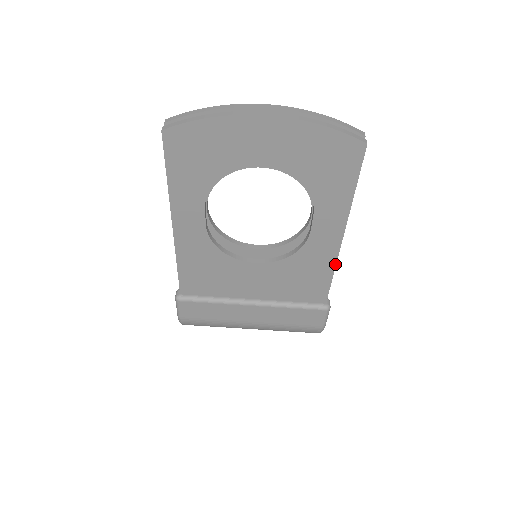
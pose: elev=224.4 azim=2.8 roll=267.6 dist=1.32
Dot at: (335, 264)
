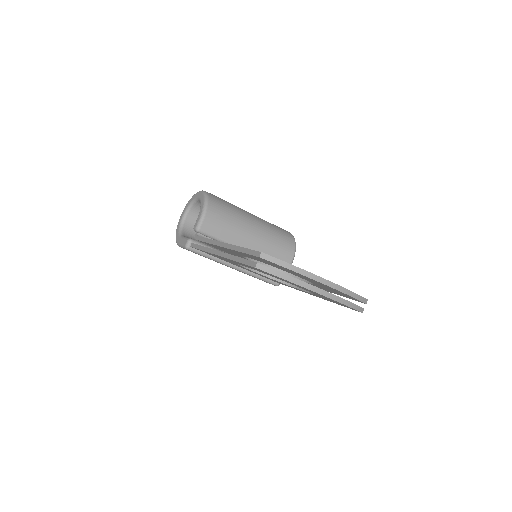
Dot at: occluded
